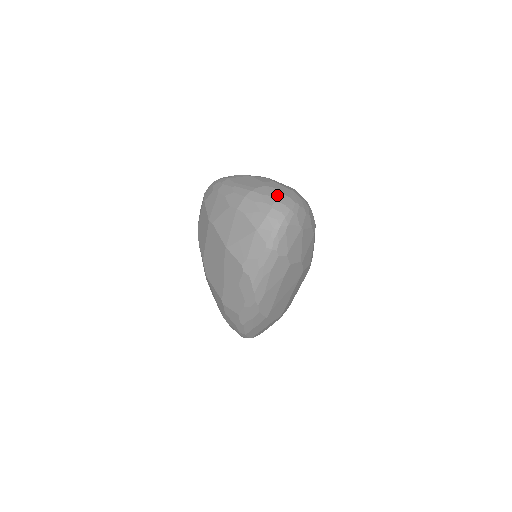
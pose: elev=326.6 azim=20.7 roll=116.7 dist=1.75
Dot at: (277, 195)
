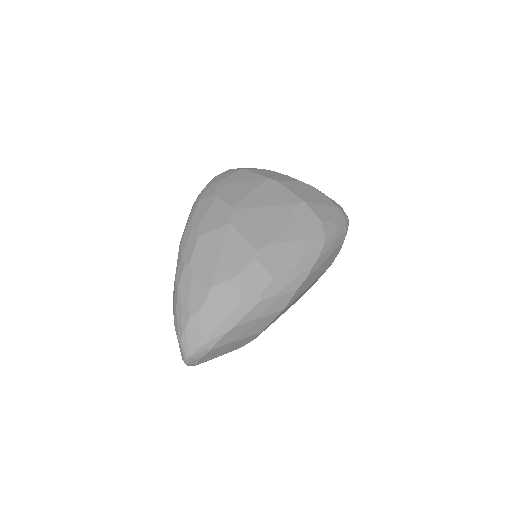
Dot at: occluded
